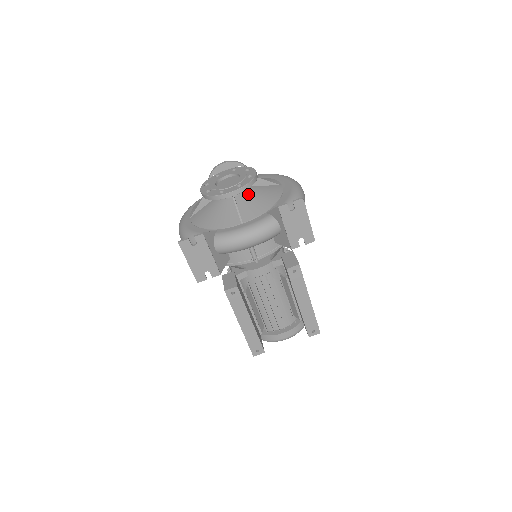
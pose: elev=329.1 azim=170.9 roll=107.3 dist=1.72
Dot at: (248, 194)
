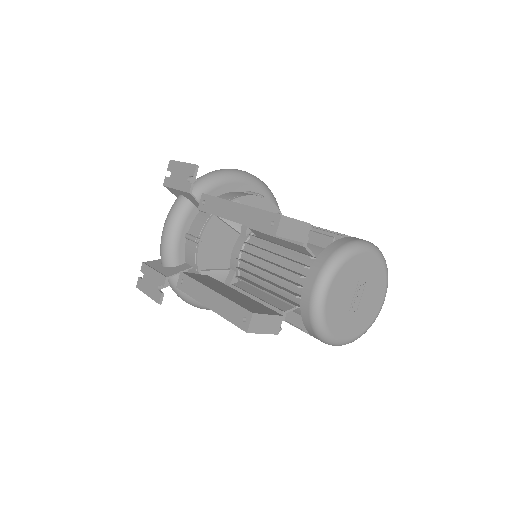
Dot at: occluded
